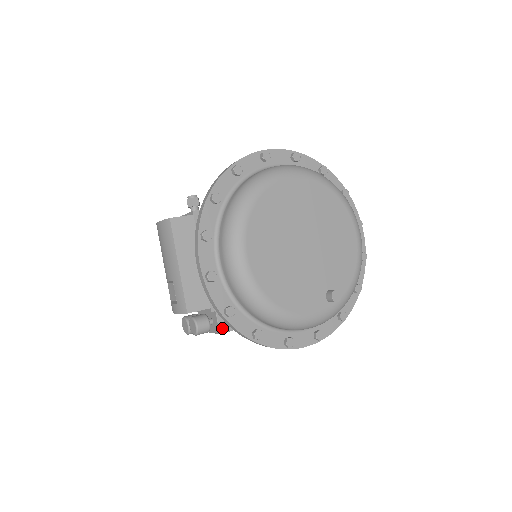
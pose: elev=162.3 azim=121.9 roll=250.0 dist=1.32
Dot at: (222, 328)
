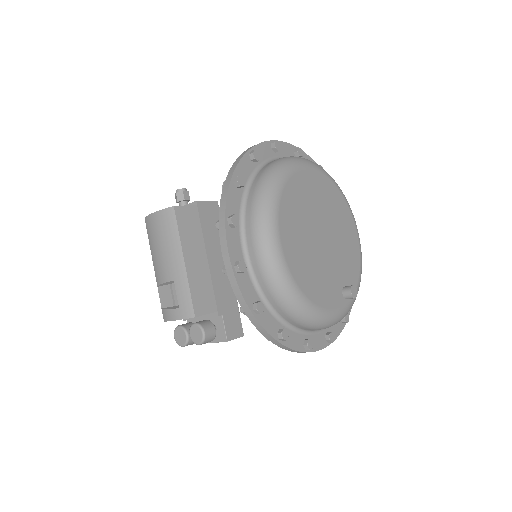
Dot at: (229, 335)
